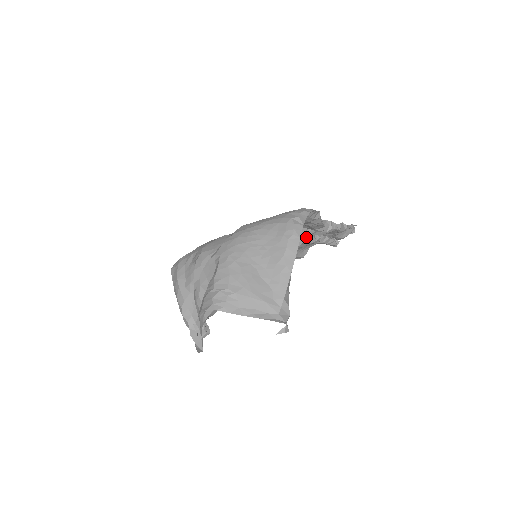
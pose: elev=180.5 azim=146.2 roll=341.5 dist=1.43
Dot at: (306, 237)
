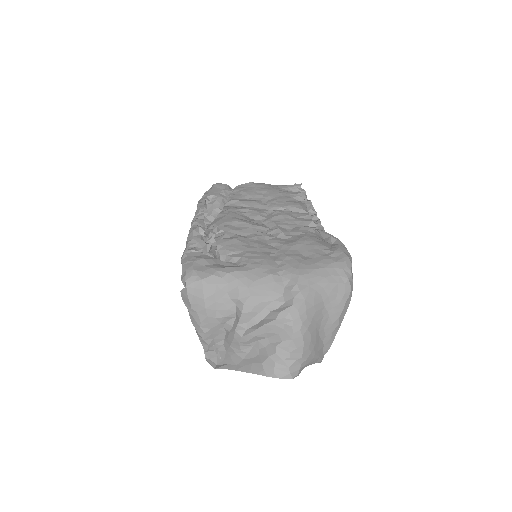
Dot at: occluded
